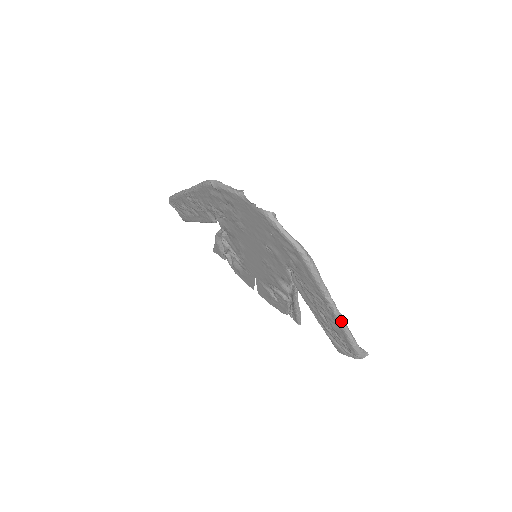
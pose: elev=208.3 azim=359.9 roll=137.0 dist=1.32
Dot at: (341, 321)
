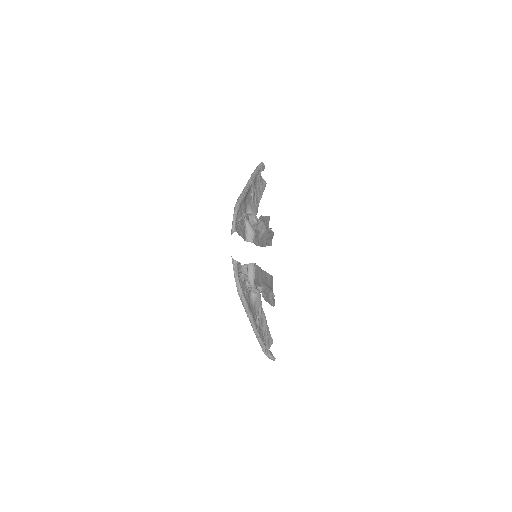
Dot at: (257, 336)
